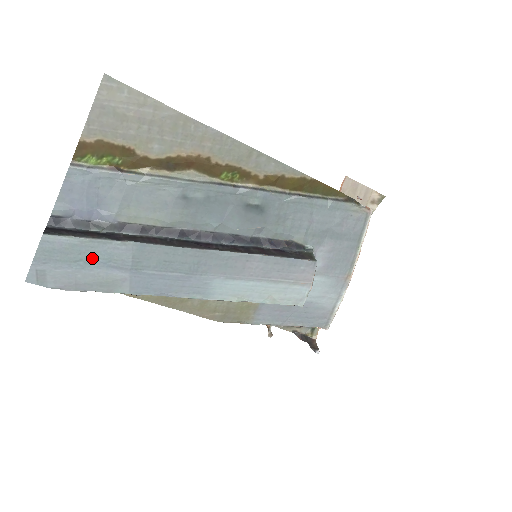
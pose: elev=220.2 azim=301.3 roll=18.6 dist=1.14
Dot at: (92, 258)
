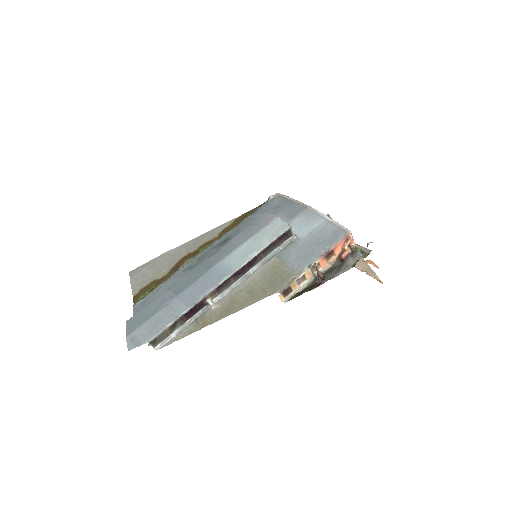
Dot at: (154, 309)
